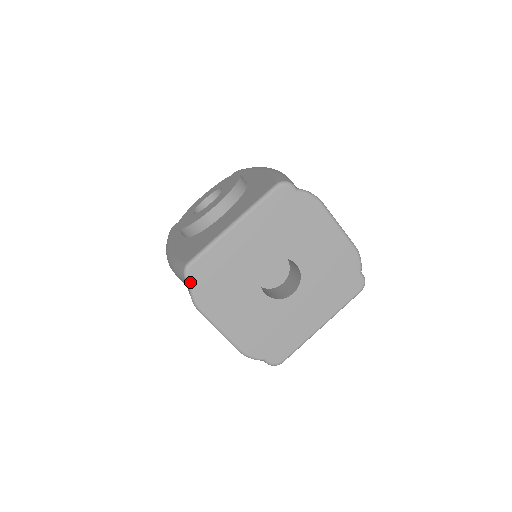
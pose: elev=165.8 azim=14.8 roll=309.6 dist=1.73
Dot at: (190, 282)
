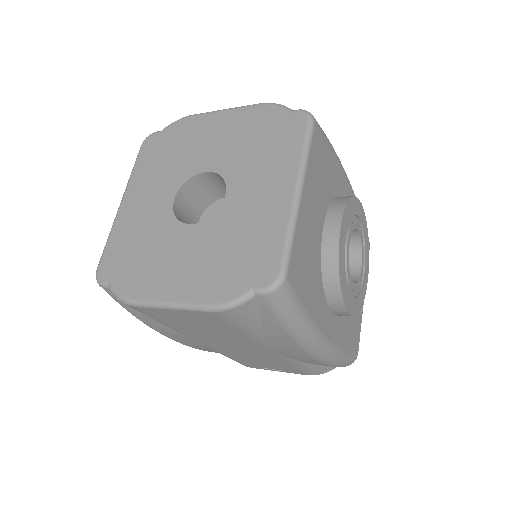
Dot at: (105, 284)
